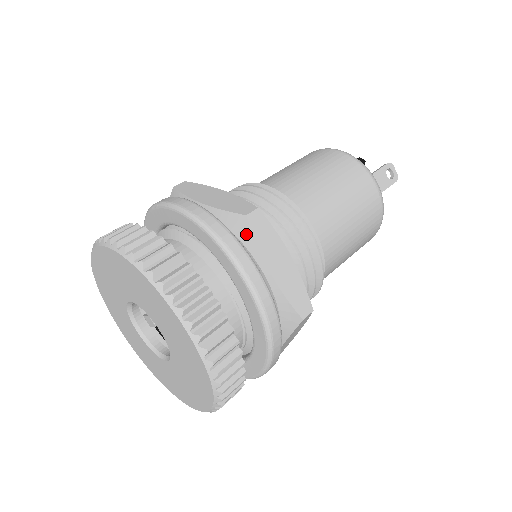
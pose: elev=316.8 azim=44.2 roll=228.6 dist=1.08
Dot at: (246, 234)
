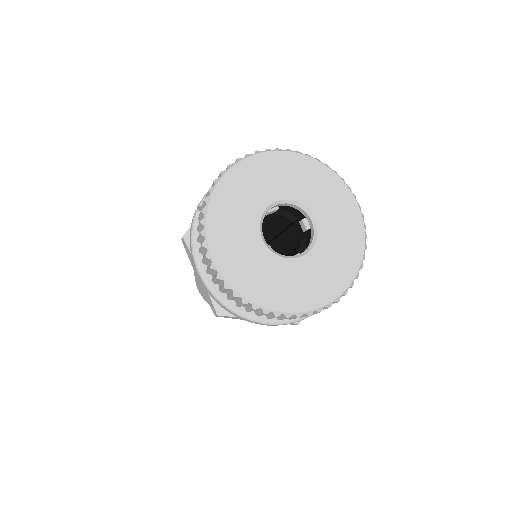
Dot at: occluded
